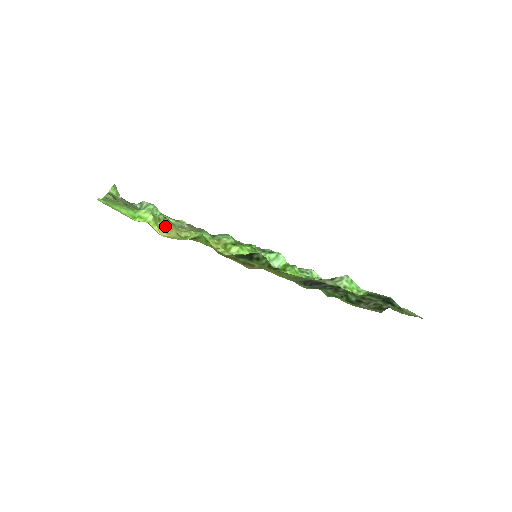
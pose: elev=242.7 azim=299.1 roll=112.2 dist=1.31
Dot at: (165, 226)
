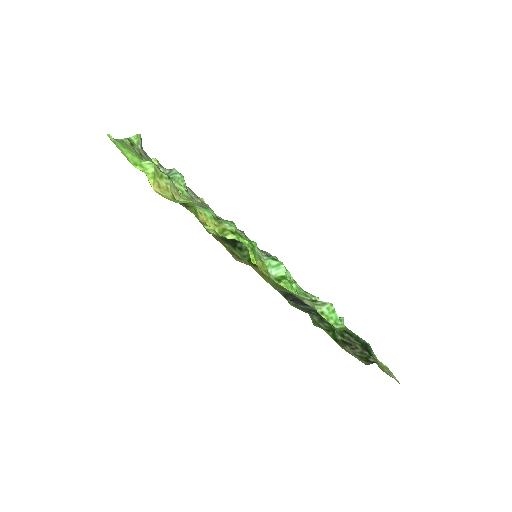
Dot at: (164, 184)
